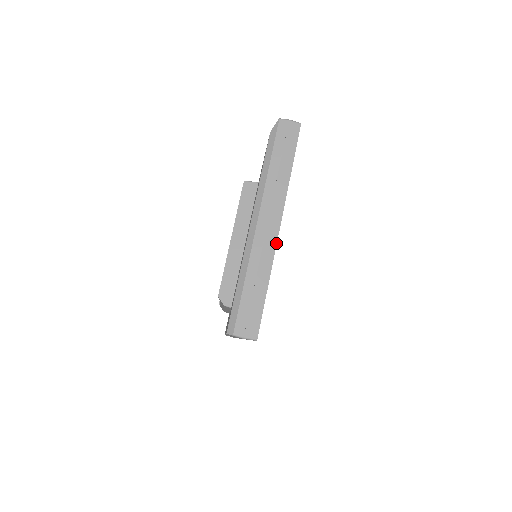
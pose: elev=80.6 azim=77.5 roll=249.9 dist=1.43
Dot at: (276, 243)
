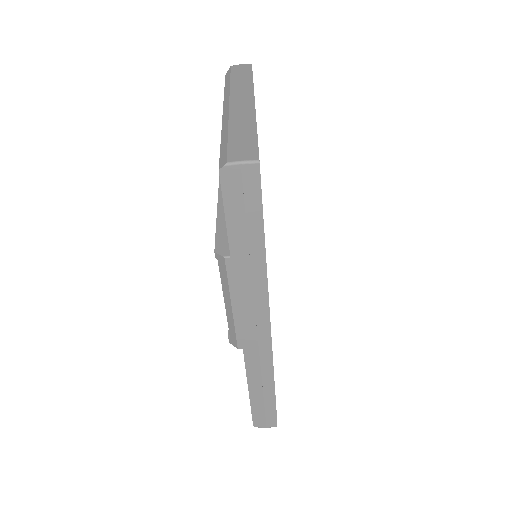
Dot at: (254, 109)
